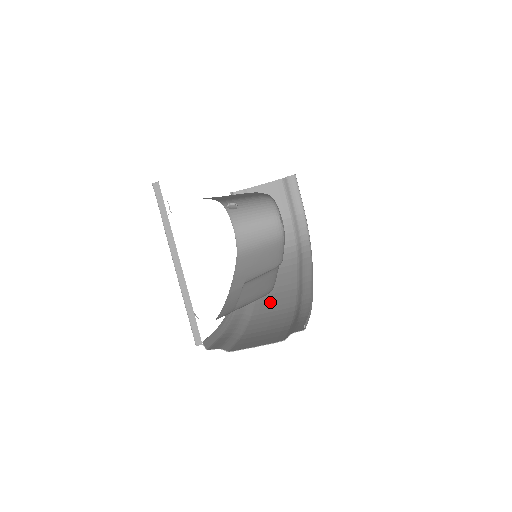
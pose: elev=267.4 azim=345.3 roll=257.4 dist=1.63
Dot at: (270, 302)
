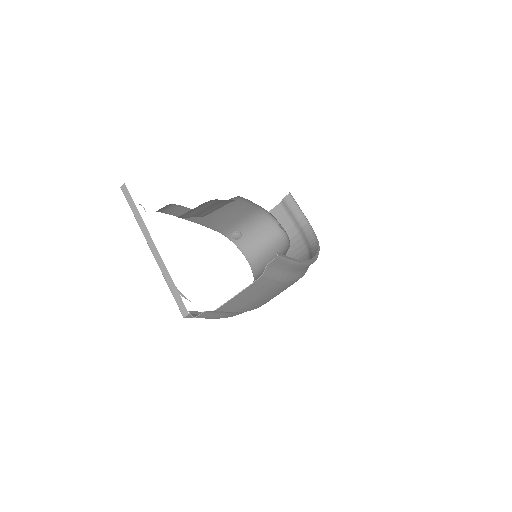
Dot at: occluded
